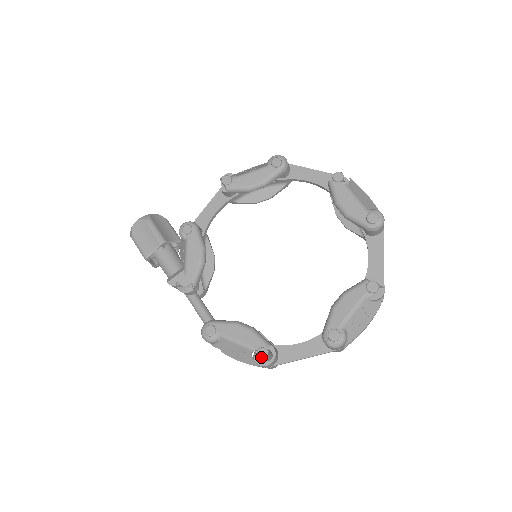
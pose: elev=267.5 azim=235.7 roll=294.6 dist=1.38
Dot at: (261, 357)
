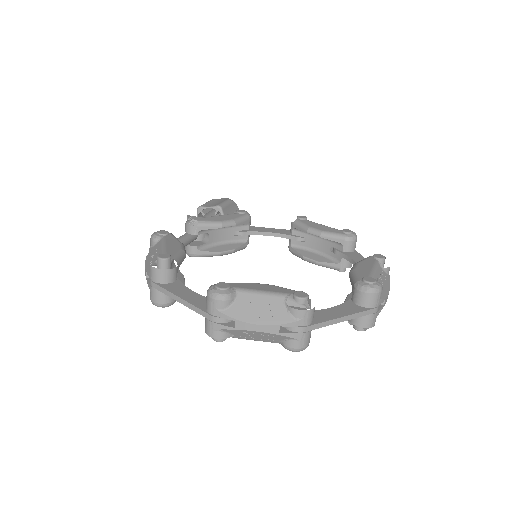
Dot at: (160, 256)
